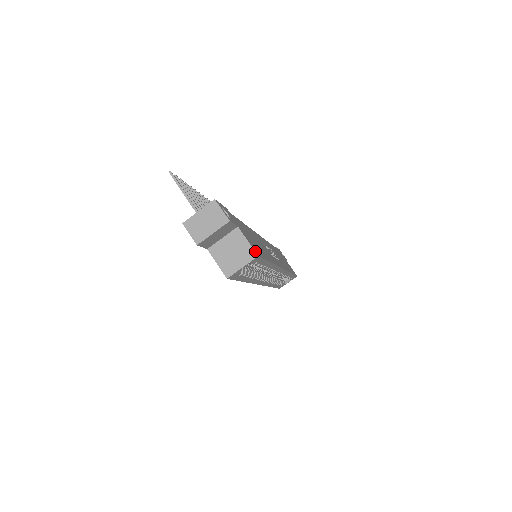
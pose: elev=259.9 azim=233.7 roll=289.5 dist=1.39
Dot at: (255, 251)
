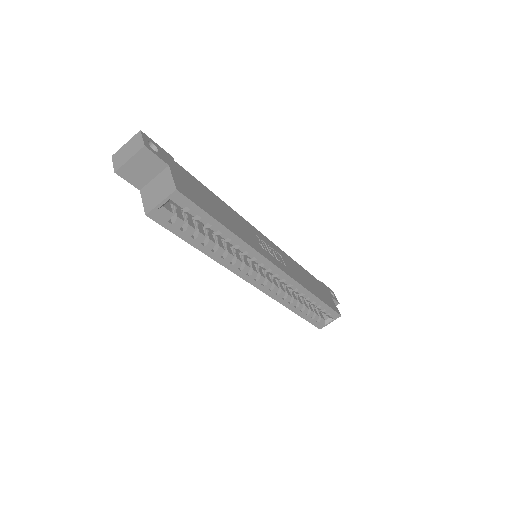
Dot at: (176, 186)
